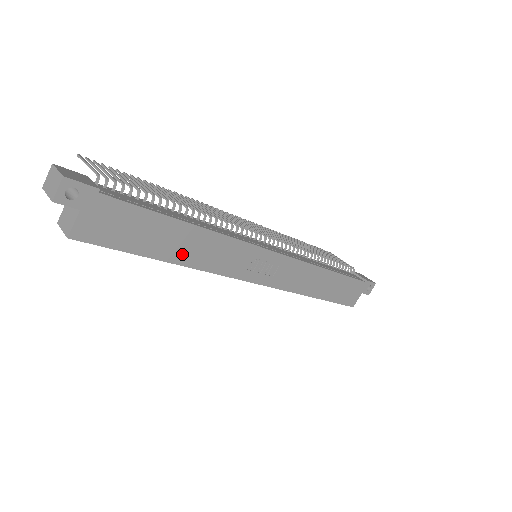
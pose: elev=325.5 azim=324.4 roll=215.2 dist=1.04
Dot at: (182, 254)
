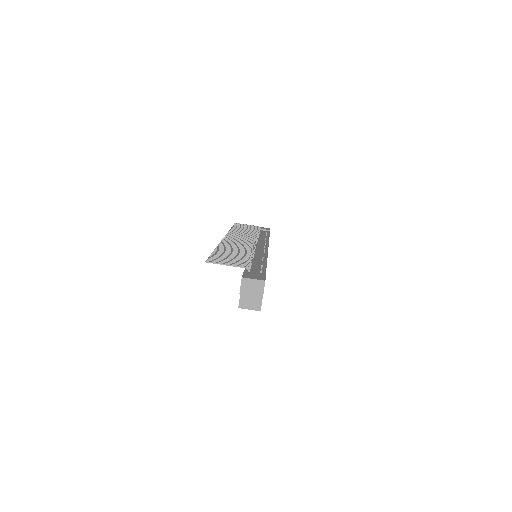
Dot at: occluded
